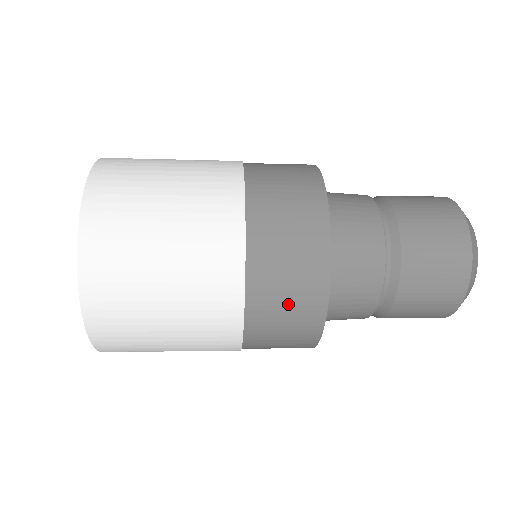
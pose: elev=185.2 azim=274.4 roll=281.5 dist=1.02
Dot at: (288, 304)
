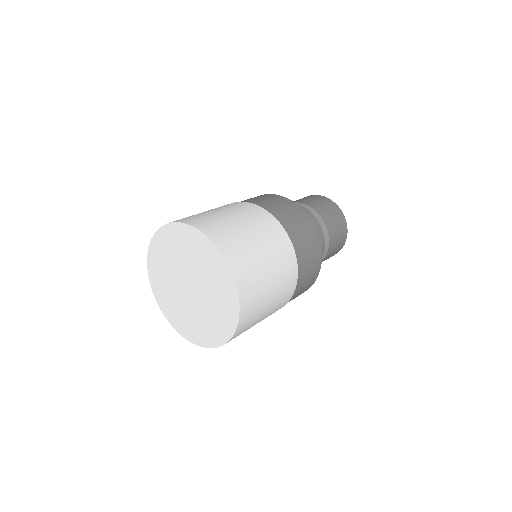
Dot at: (309, 275)
